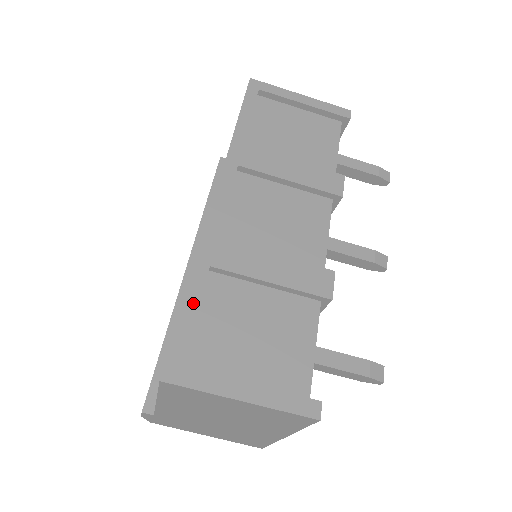
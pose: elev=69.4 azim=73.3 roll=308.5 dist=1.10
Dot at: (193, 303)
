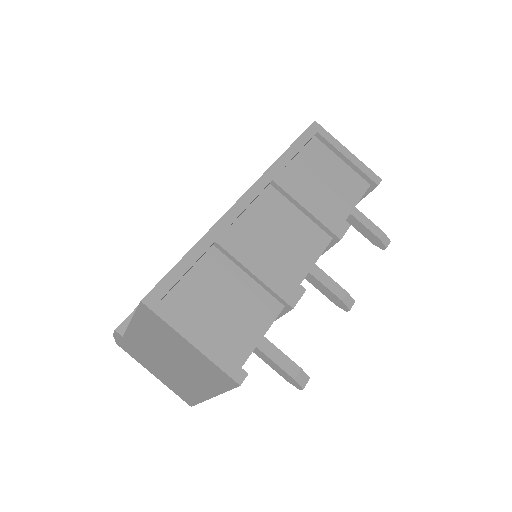
Dot at: (190, 261)
